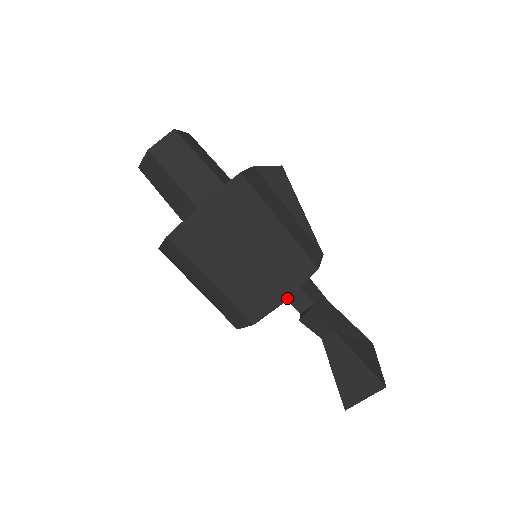
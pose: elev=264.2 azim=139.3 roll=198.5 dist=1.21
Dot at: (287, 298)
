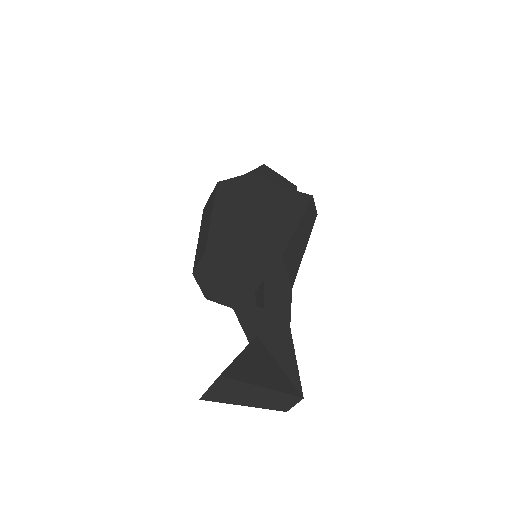
Dot at: (207, 250)
